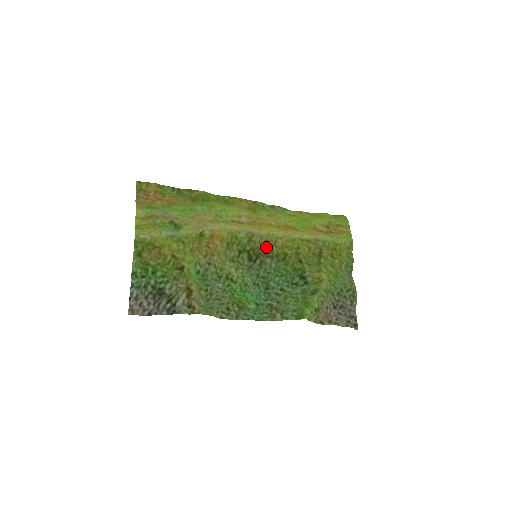
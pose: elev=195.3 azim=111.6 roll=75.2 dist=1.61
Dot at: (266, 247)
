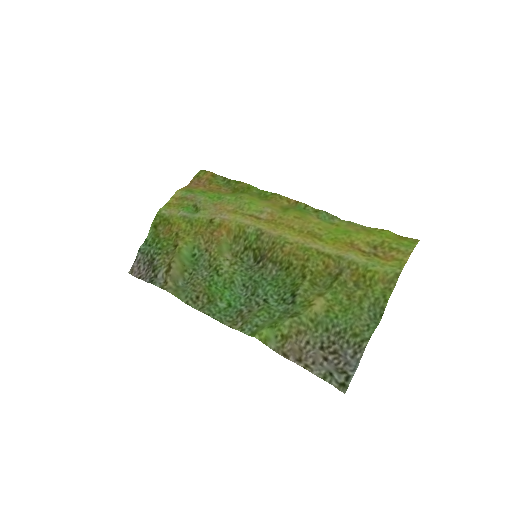
Dot at: (272, 250)
